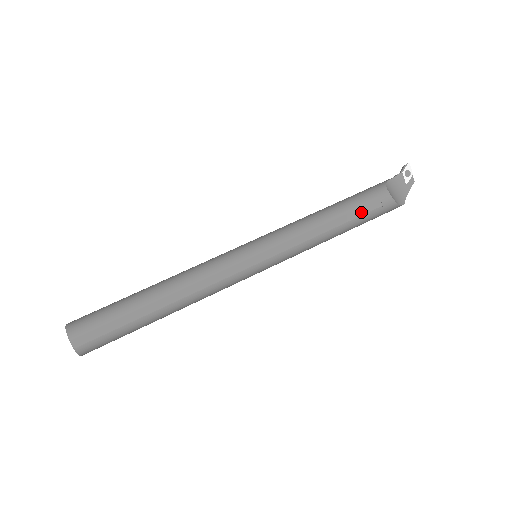
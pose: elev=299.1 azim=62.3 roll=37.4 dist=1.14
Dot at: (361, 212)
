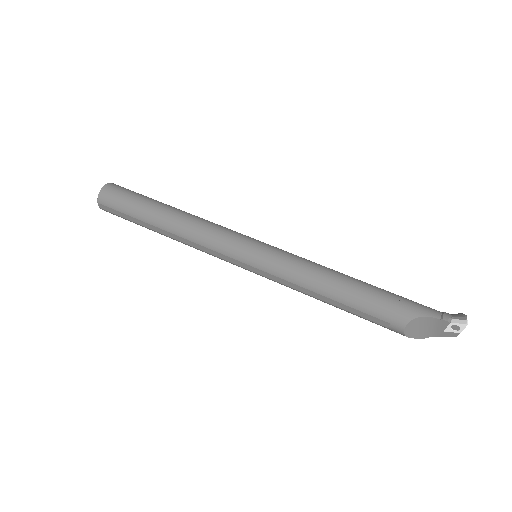
Dot at: (362, 315)
